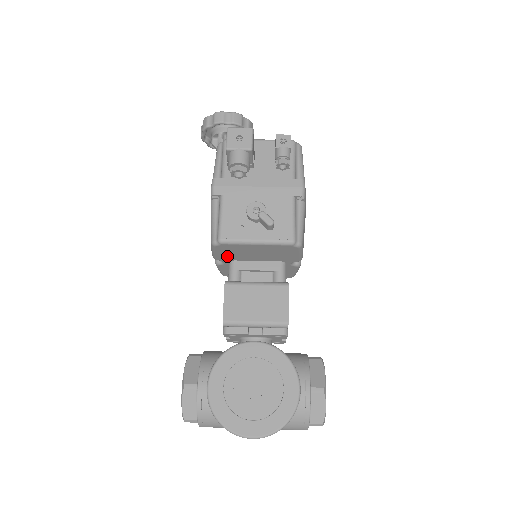
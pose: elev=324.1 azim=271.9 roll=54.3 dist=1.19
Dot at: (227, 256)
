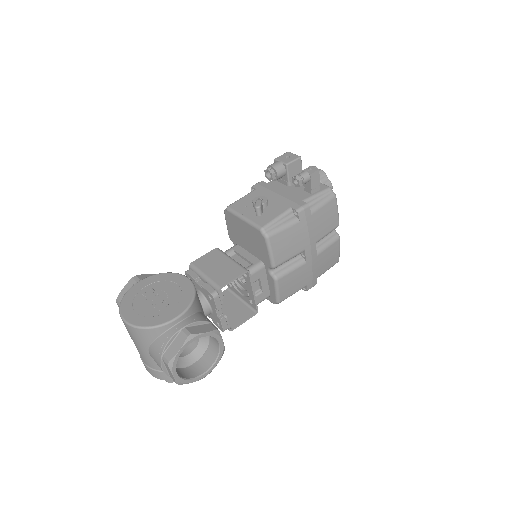
Dot at: (233, 234)
